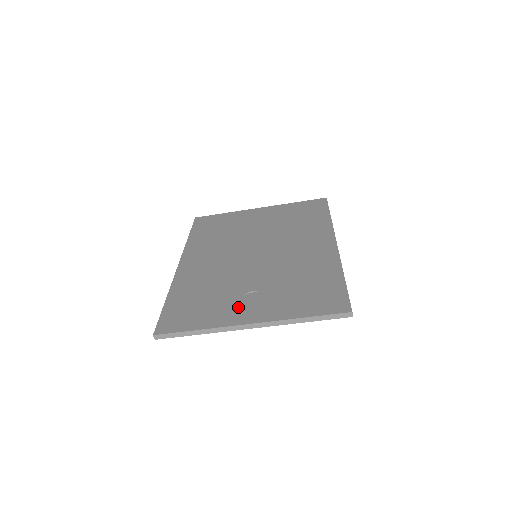
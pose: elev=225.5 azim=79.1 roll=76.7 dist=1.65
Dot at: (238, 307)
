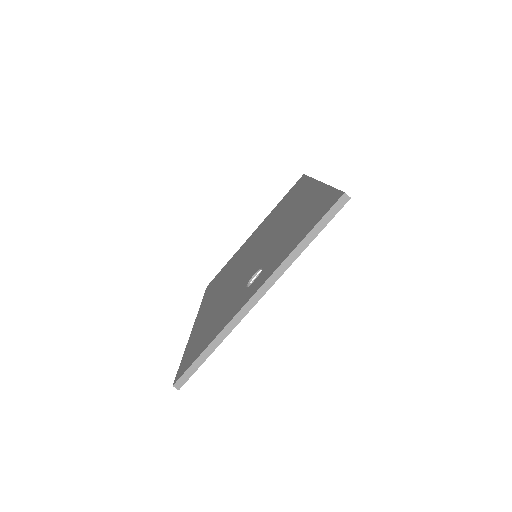
Dot at: (243, 295)
